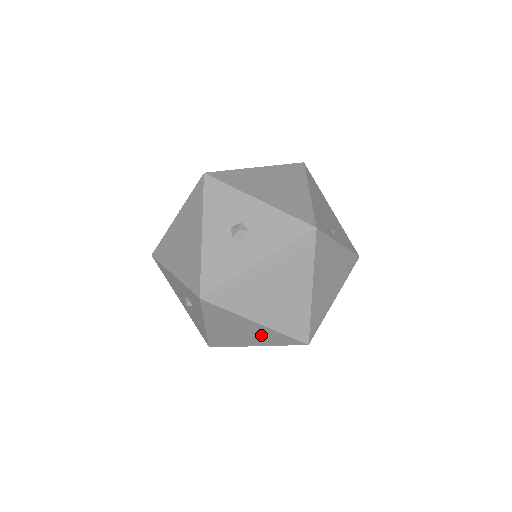
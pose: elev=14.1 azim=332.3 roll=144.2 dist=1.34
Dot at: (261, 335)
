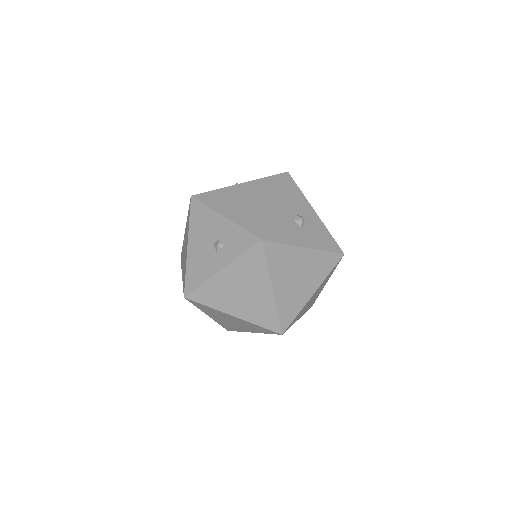
Dot at: (257, 305)
